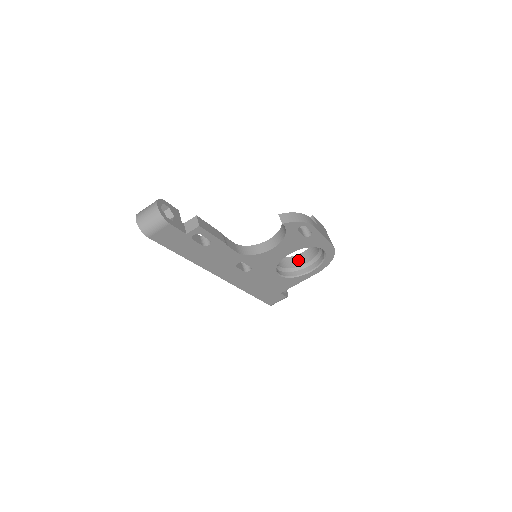
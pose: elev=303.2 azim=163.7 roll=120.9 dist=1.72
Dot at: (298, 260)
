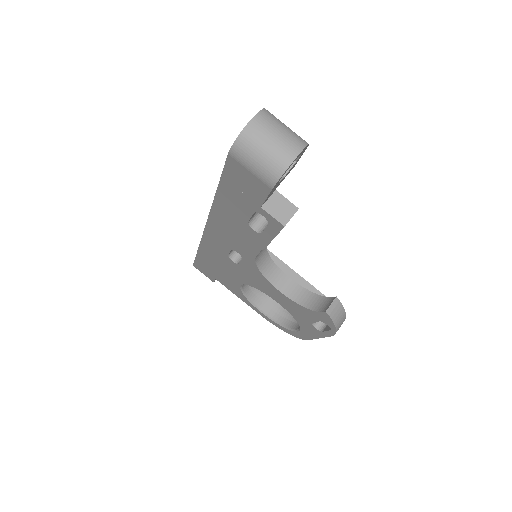
Dot at: occluded
